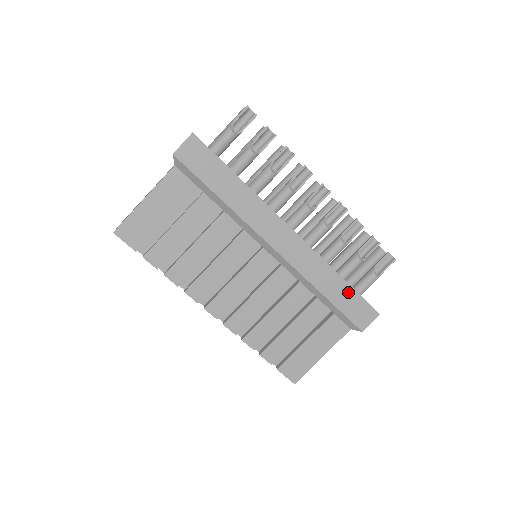
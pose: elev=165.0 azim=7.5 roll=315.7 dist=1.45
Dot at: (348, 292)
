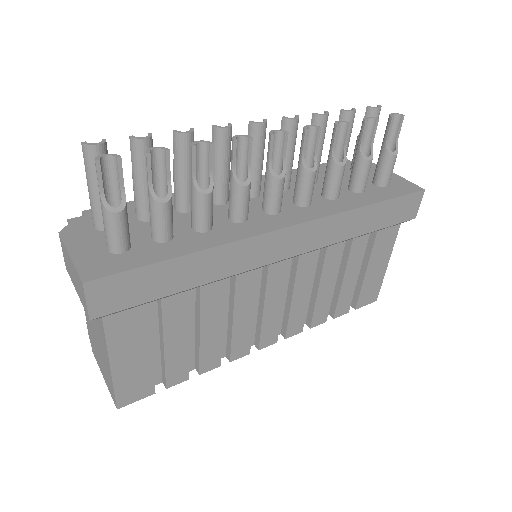
Dot at: (383, 208)
